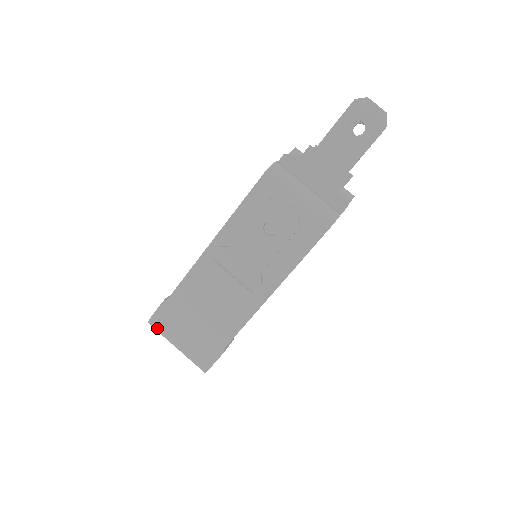
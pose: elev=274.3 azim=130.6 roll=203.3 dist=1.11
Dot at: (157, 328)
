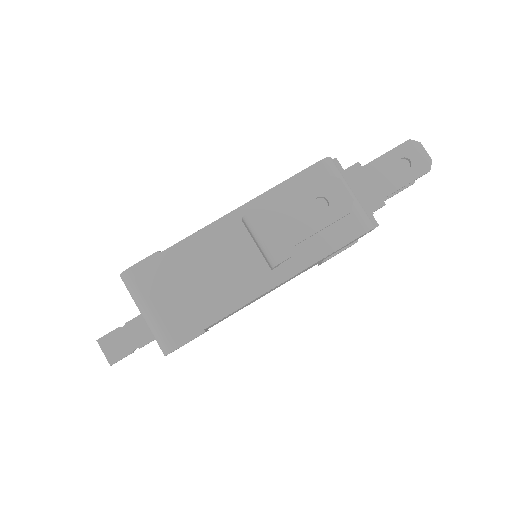
Dot at: (132, 282)
